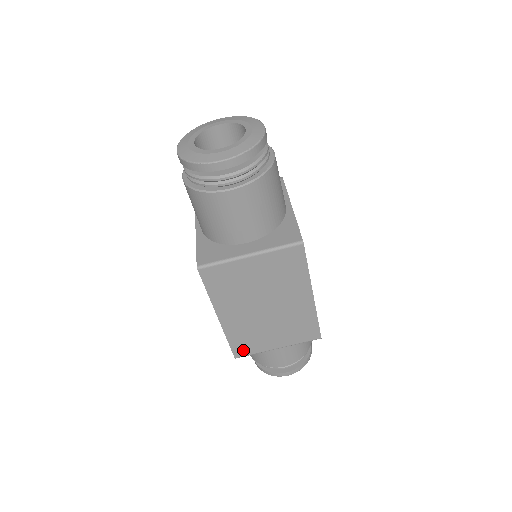
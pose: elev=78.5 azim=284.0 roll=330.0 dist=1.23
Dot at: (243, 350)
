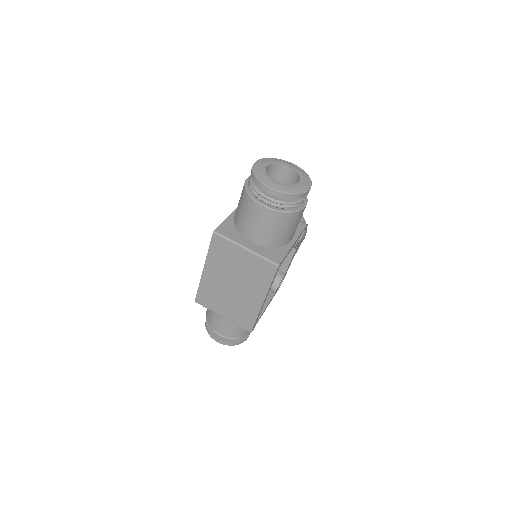
Dot at: (203, 300)
